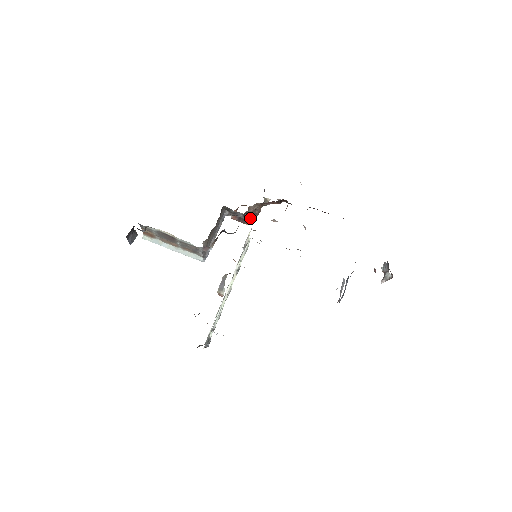
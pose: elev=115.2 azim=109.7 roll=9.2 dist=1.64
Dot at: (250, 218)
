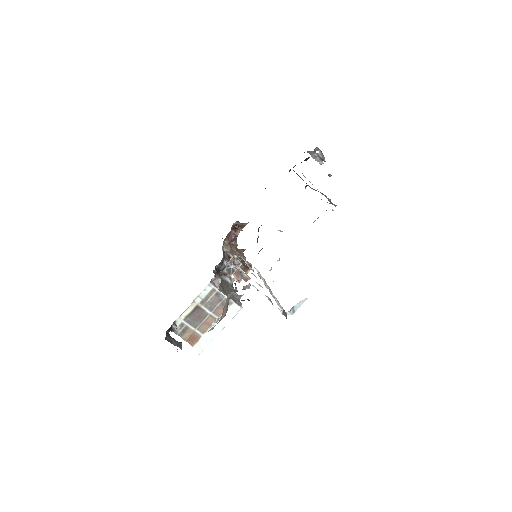
Dot at: (239, 261)
